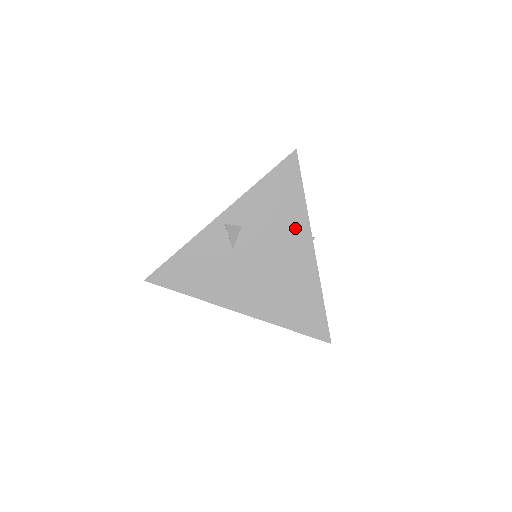
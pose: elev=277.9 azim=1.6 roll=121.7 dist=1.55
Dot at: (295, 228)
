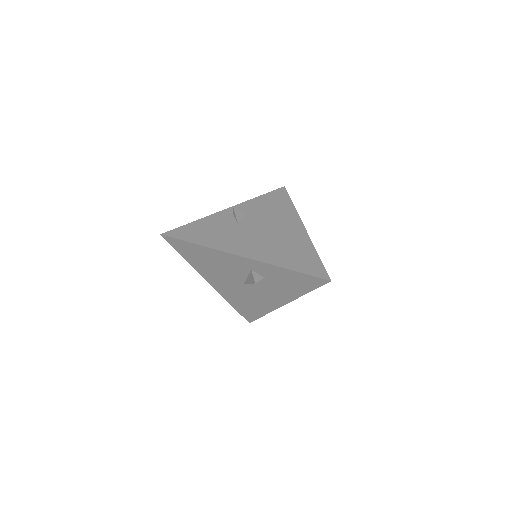
Dot at: (288, 217)
